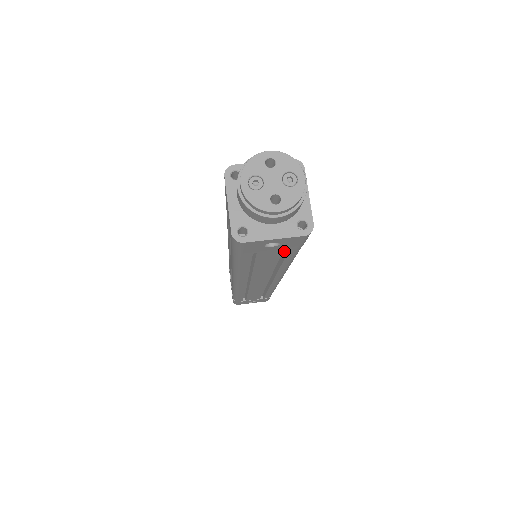
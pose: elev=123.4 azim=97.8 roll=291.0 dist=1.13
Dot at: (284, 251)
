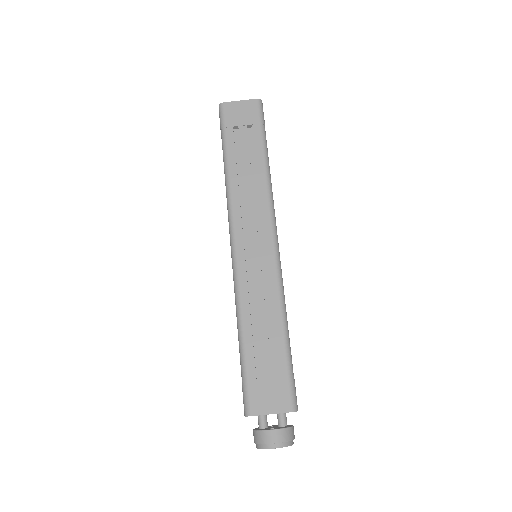
Dot at: occluded
